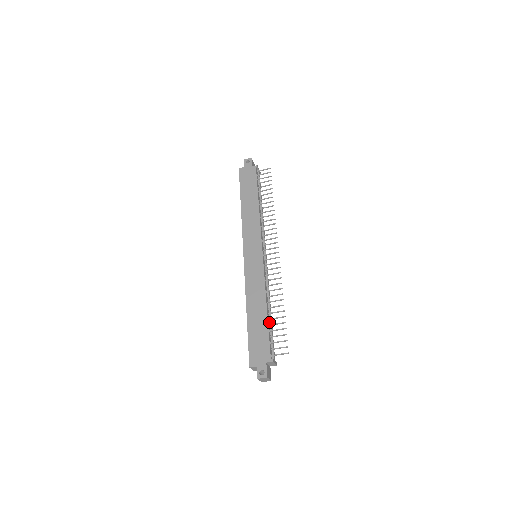
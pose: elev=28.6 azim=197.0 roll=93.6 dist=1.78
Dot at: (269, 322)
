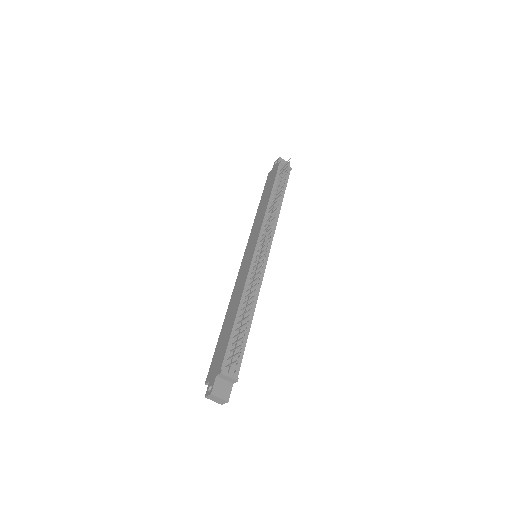
Dot at: occluded
